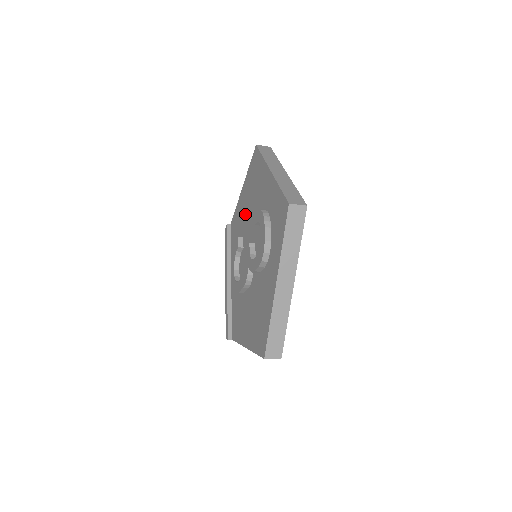
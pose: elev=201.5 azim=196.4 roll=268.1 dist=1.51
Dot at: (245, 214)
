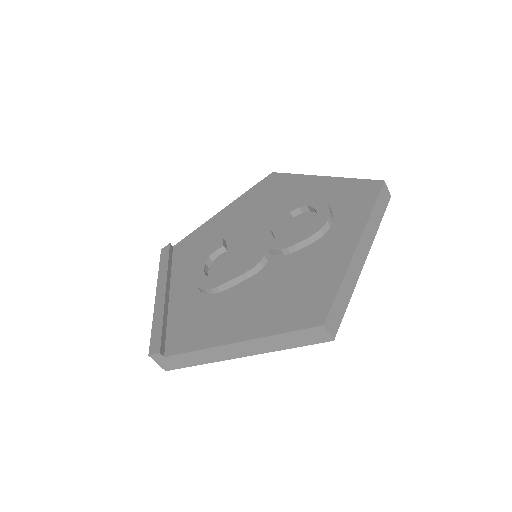
Dot at: (235, 223)
